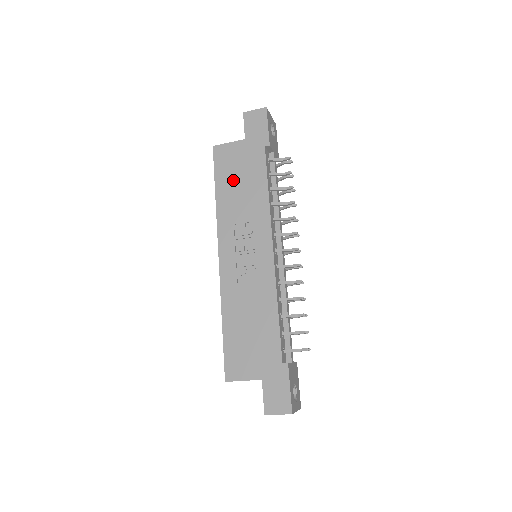
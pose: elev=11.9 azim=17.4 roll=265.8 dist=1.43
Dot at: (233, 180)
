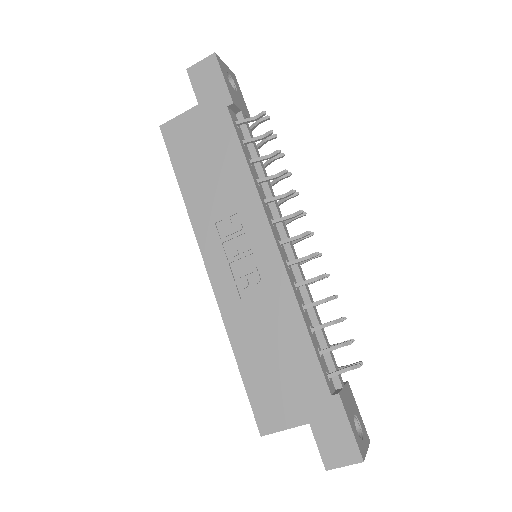
Dot at: (198, 164)
